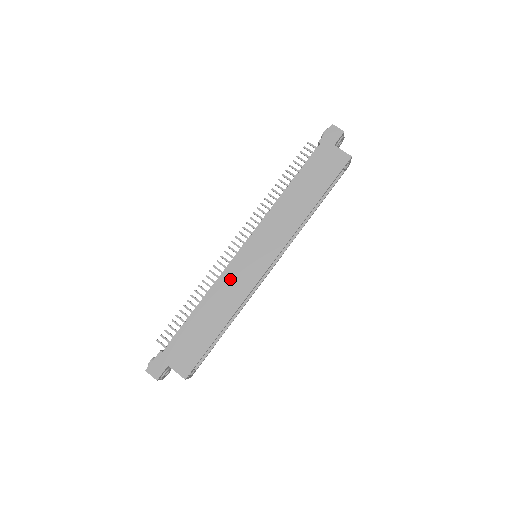
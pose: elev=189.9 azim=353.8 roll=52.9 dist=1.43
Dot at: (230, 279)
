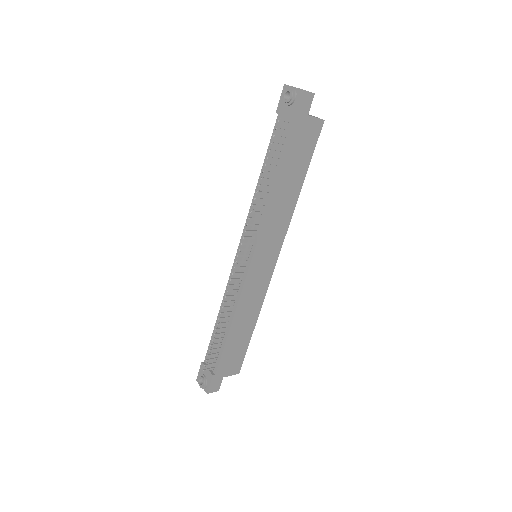
Dot at: (249, 293)
